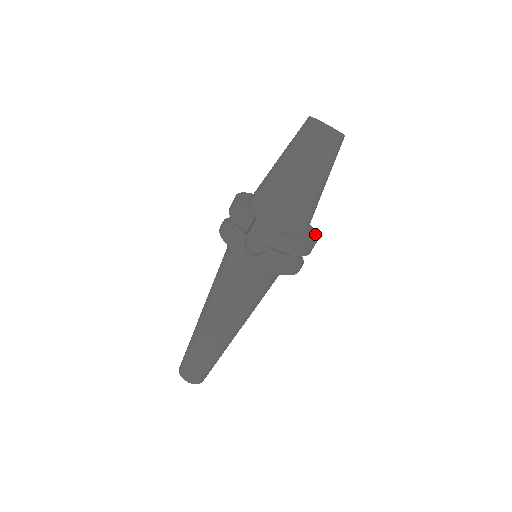
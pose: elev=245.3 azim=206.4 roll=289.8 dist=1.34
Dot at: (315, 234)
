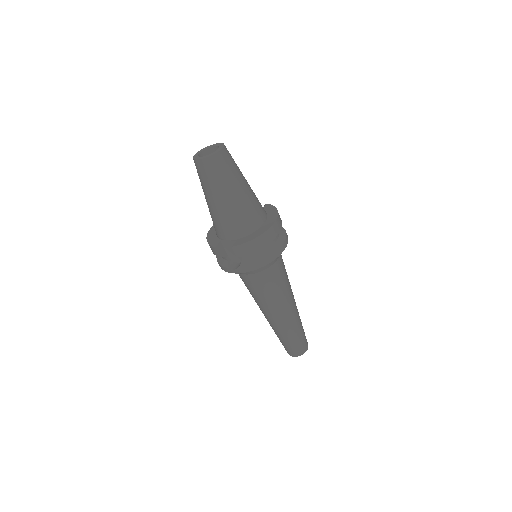
Dot at: (275, 216)
